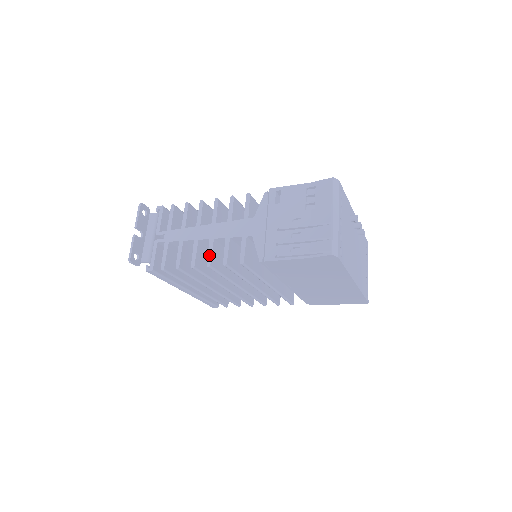
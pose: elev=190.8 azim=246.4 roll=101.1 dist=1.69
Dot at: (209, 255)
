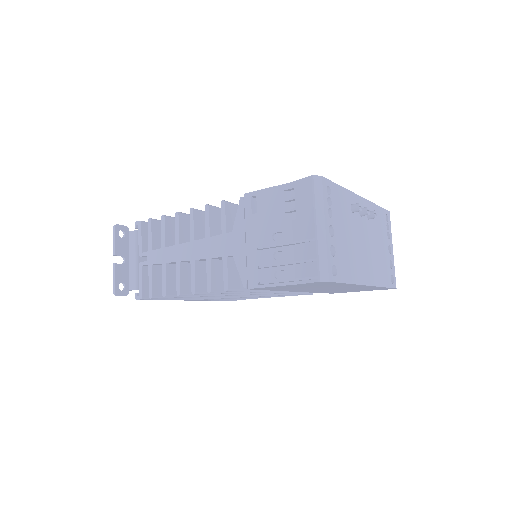
Dot at: (192, 280)
